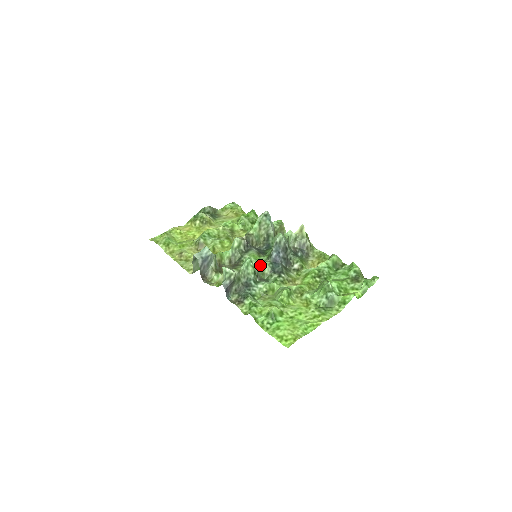
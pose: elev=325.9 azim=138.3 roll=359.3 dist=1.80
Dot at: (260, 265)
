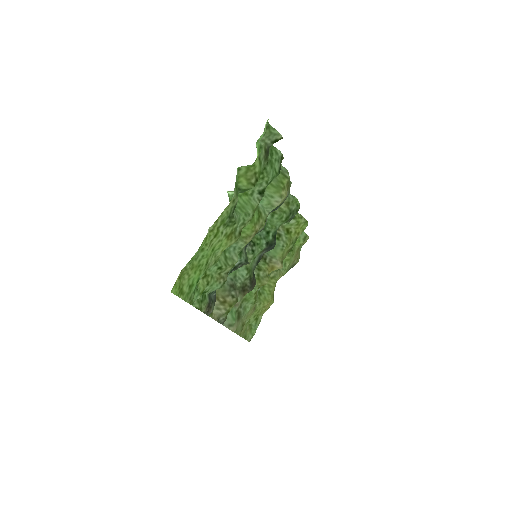
Dot at: occluded
